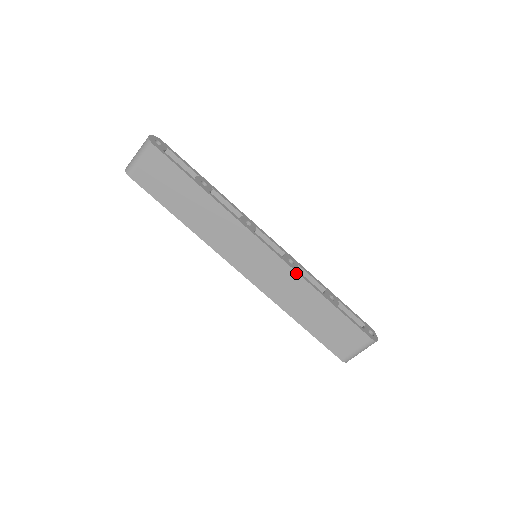
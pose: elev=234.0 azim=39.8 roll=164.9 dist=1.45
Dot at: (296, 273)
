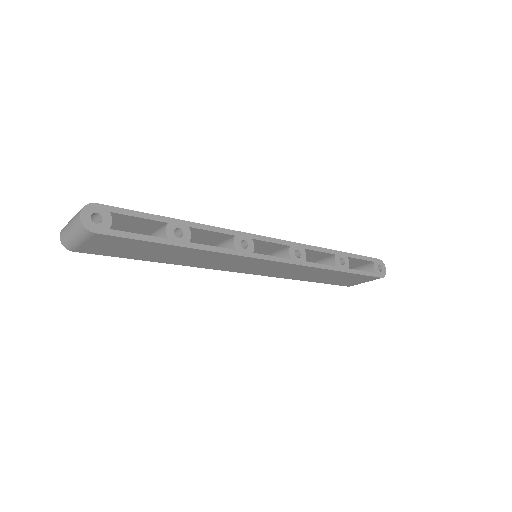
Dot at: (306, 267)
